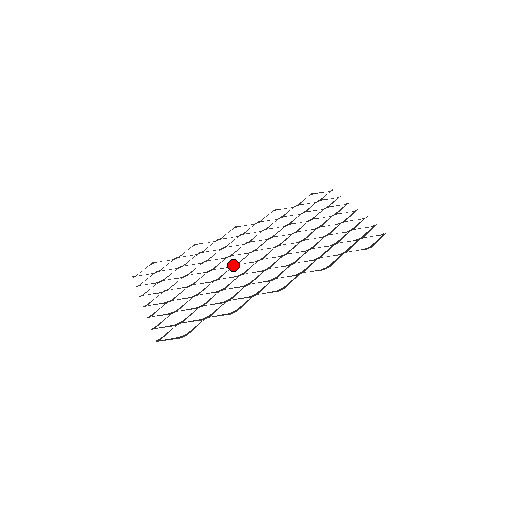
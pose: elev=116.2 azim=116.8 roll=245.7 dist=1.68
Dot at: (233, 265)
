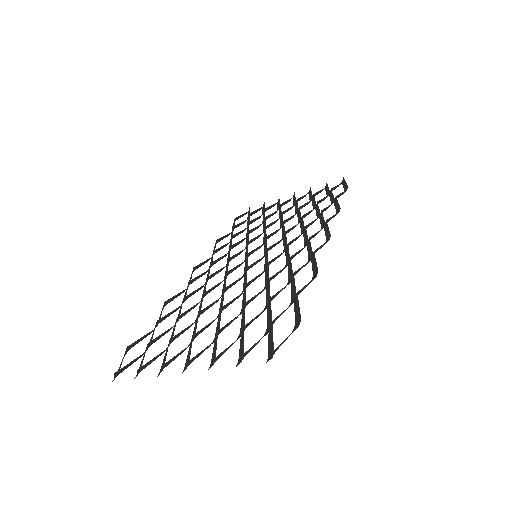
Dot at: occluded
